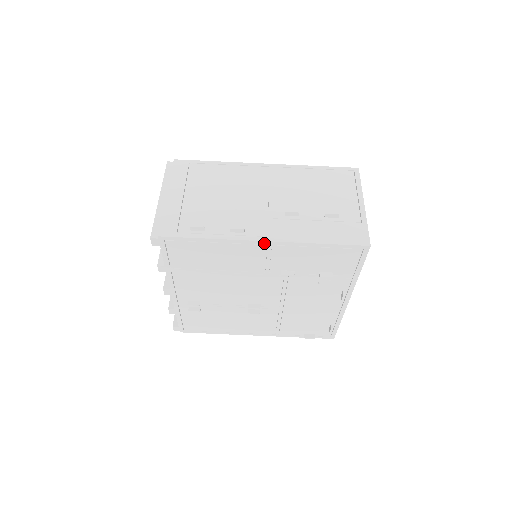
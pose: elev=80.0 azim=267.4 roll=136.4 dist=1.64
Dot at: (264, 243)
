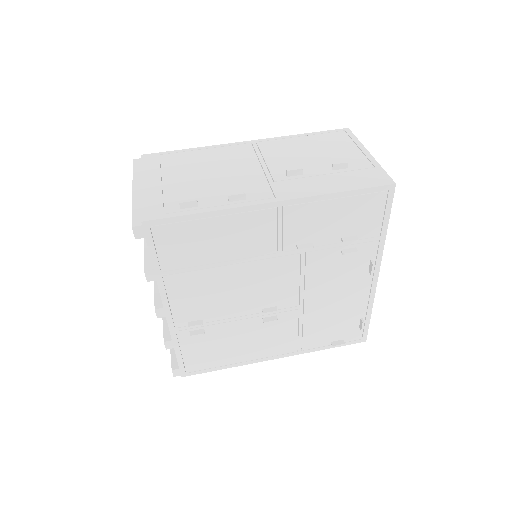
Dot at: (273, 205)
